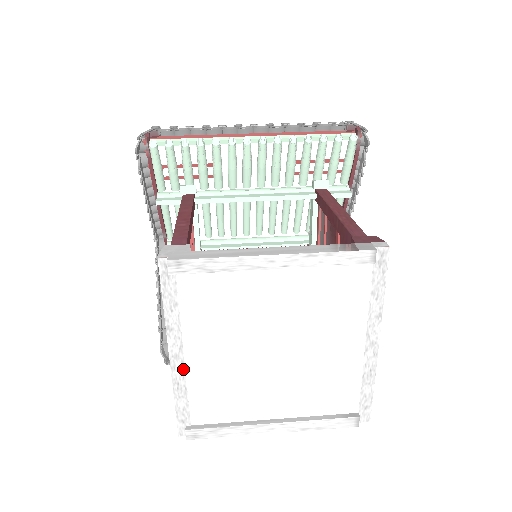
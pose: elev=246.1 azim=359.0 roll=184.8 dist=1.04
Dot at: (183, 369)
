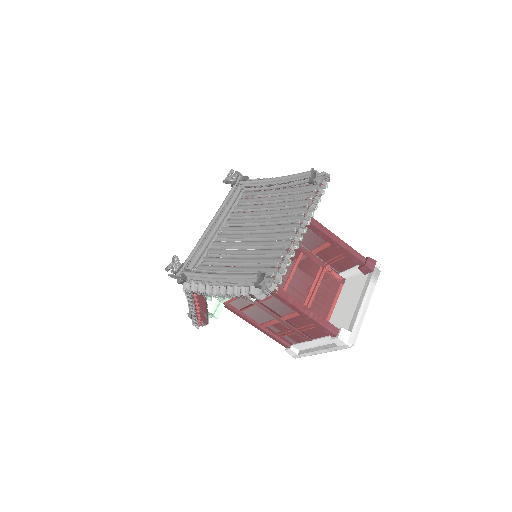
Dot at: occluded
